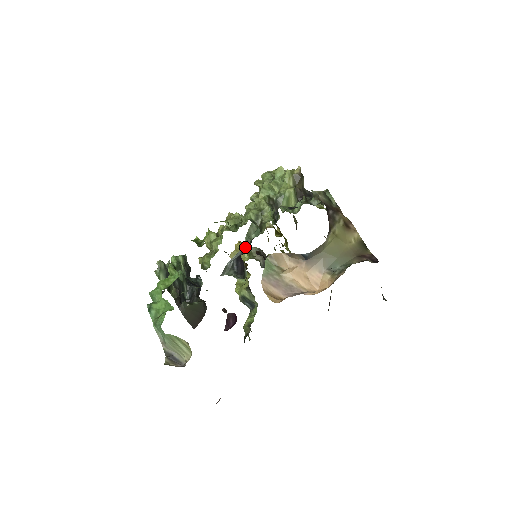
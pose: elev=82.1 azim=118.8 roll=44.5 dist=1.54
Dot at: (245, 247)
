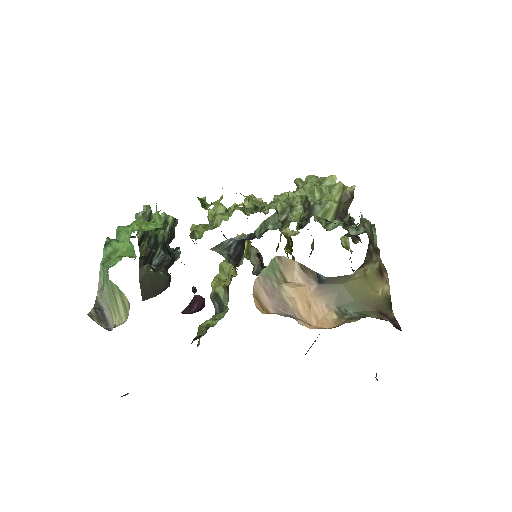
Dot at: (255, 234)
